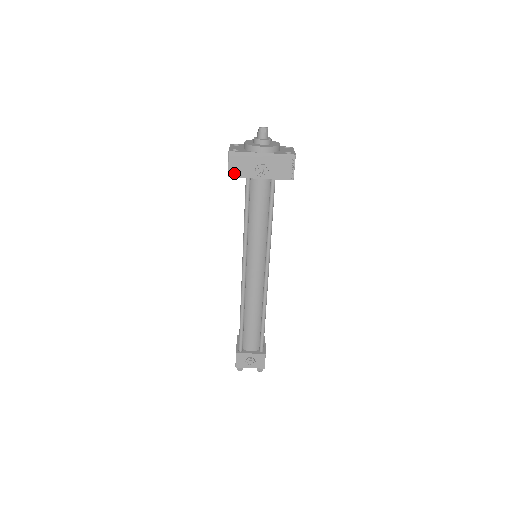
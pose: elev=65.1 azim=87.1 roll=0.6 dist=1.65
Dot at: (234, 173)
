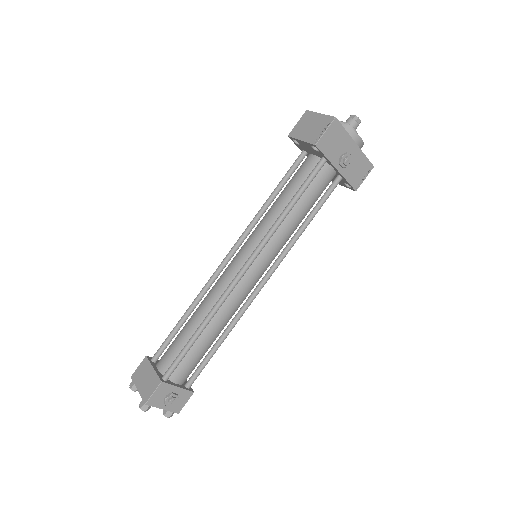
Dot at: (323, 145)
